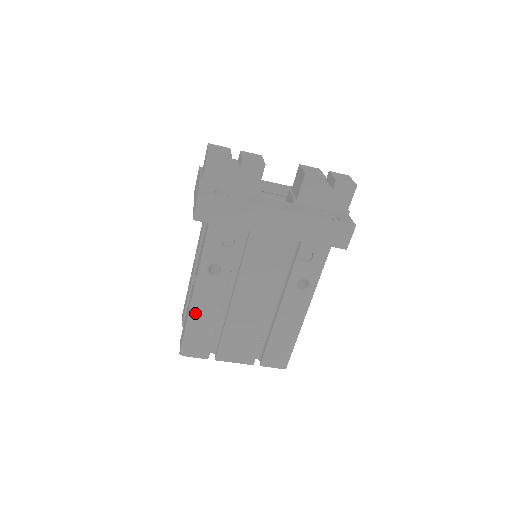
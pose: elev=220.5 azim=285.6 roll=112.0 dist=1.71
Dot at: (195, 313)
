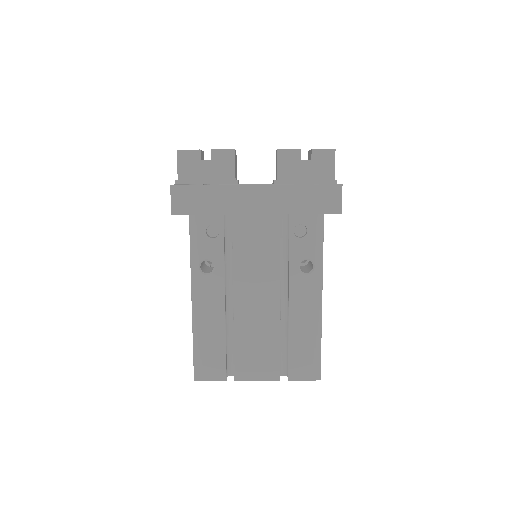
Dot at: (198, 323)
